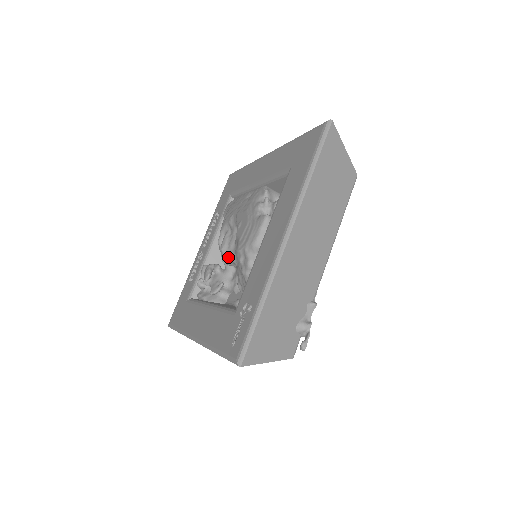
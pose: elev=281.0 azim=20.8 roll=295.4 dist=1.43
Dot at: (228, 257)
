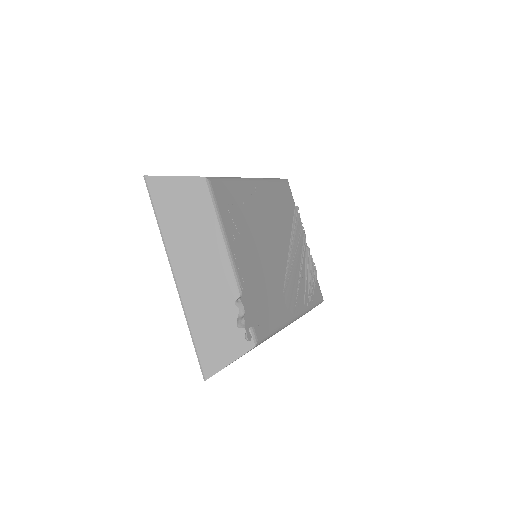
Dot at: occluded
